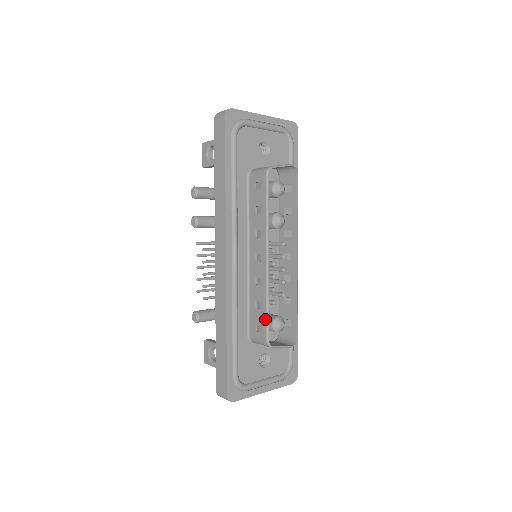
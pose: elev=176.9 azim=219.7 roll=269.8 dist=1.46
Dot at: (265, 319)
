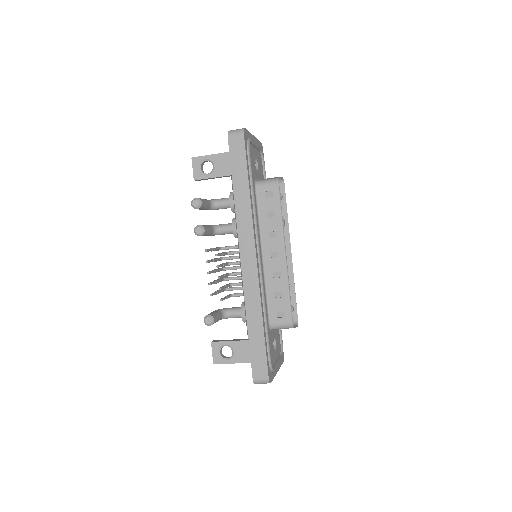
Dot at: (289, 305)
